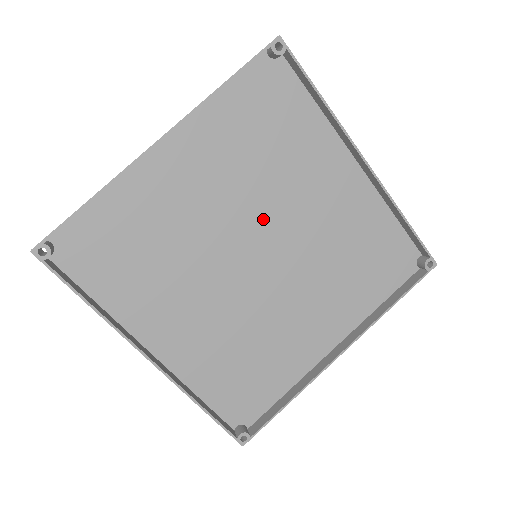
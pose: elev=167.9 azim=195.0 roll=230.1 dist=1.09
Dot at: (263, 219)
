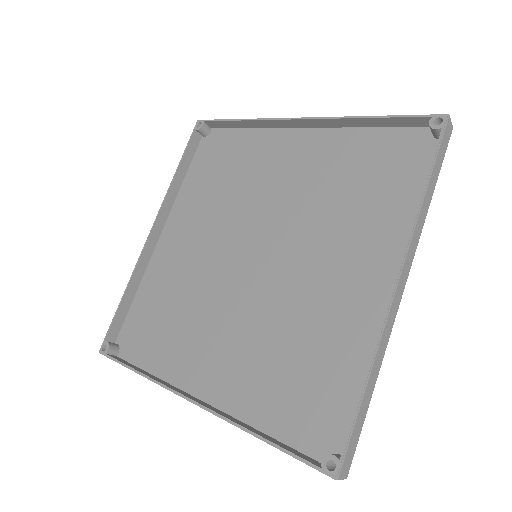
Dot at: (248, 225)
